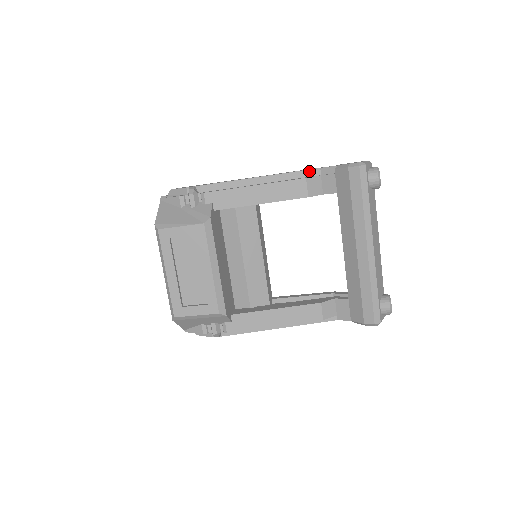
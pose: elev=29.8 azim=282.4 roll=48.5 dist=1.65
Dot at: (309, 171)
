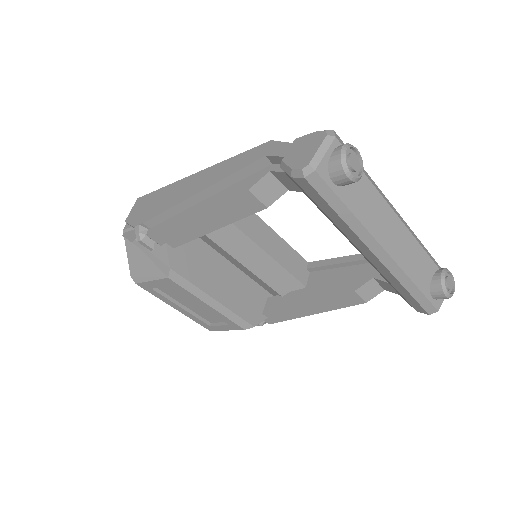
Dot at: (252, 165)
